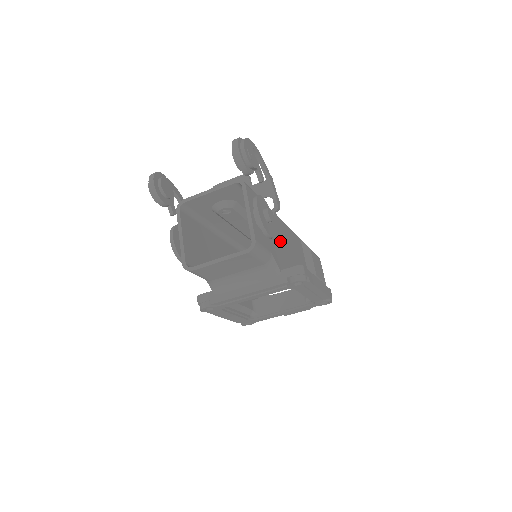
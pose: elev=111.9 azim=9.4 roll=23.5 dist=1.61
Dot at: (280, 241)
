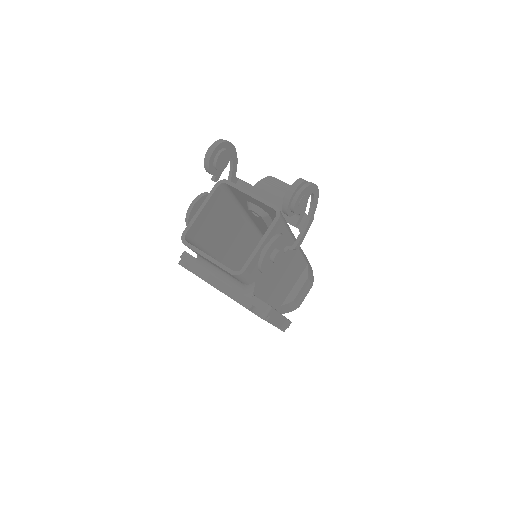
Dot at: (278, 268)
